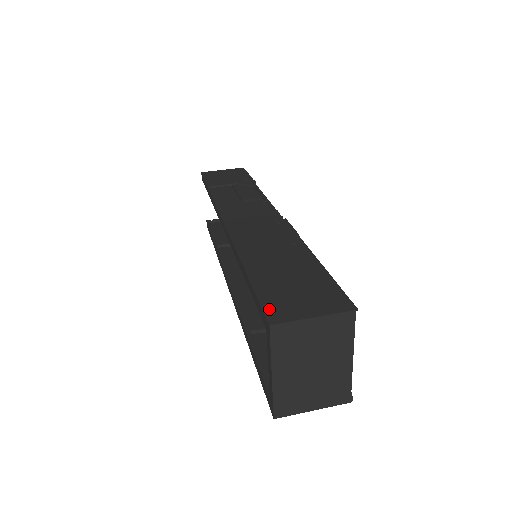
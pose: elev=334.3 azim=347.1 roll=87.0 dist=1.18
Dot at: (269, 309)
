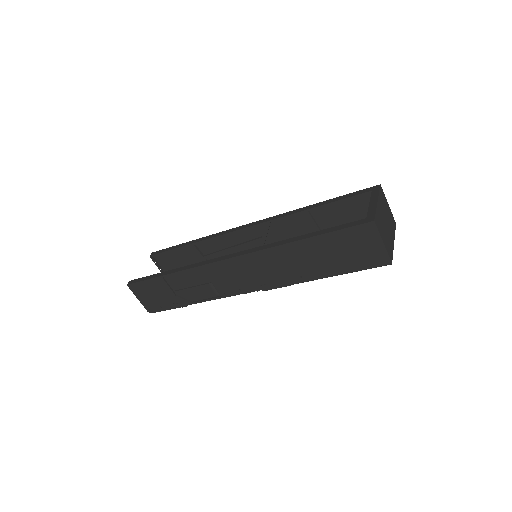
Dot at: occluded
